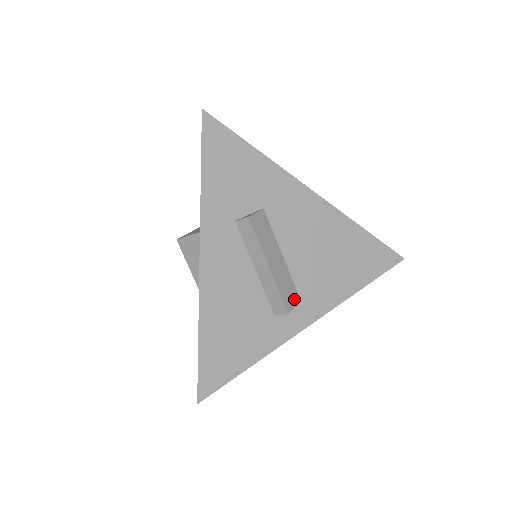
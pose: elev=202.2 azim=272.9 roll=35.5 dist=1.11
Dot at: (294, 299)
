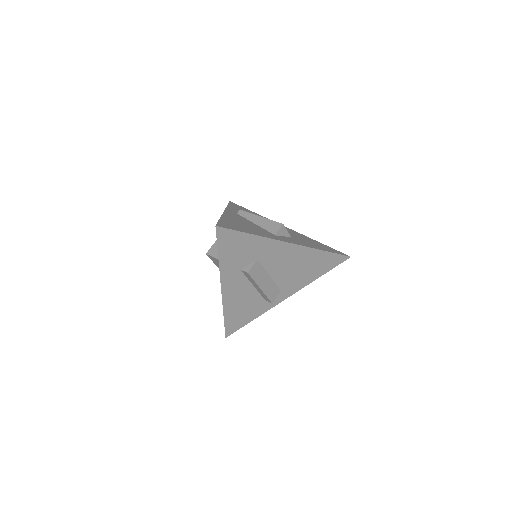
Dot at: (276, 293)
